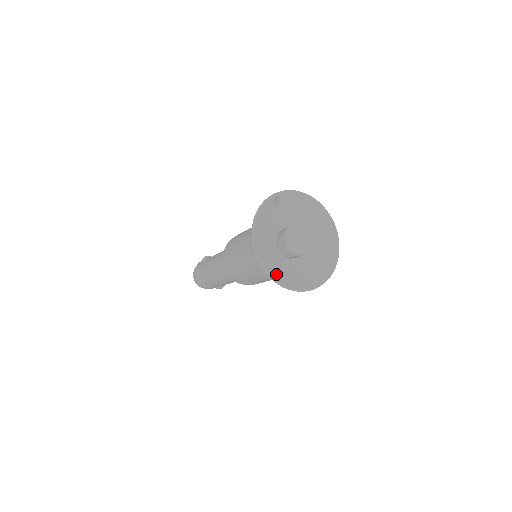
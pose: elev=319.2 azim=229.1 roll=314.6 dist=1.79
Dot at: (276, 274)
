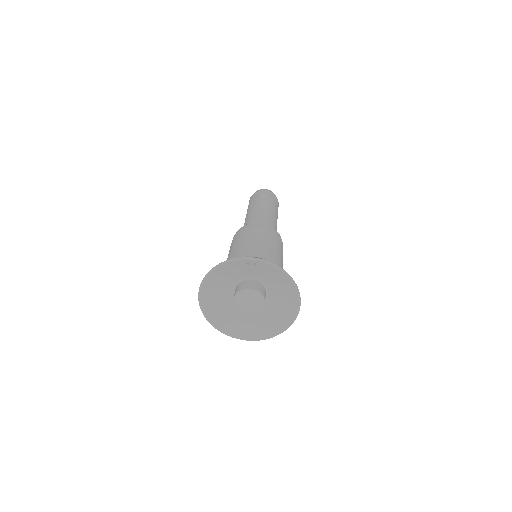
Dot at: (211, 310)
